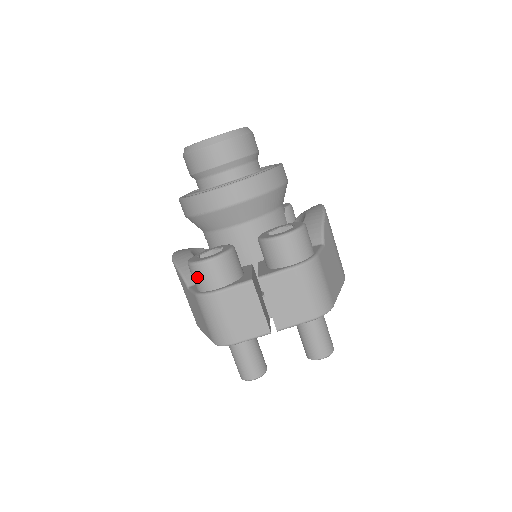
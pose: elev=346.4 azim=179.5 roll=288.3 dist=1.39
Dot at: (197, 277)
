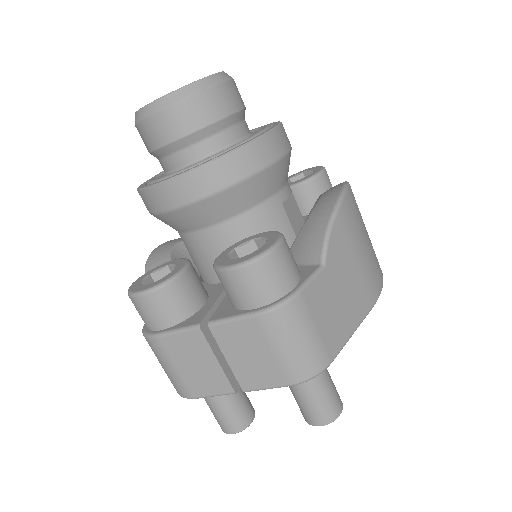
Dot at: (137, 310)
